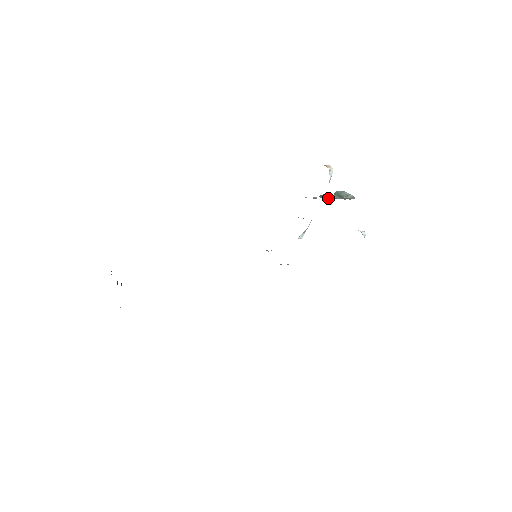
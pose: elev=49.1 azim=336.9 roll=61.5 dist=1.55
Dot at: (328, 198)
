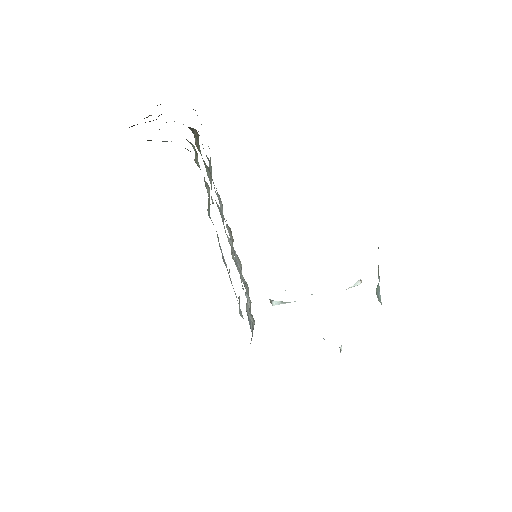
Dot at: occluded
